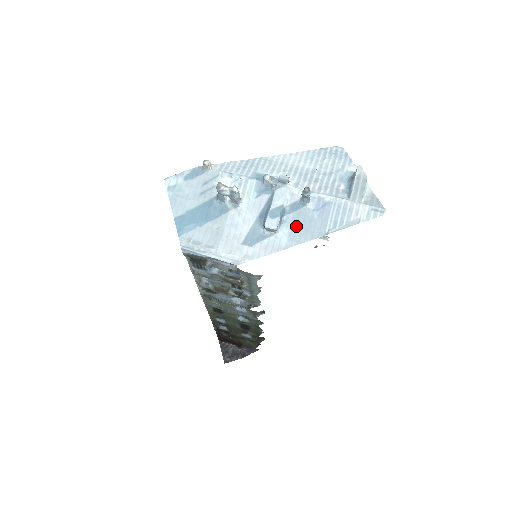
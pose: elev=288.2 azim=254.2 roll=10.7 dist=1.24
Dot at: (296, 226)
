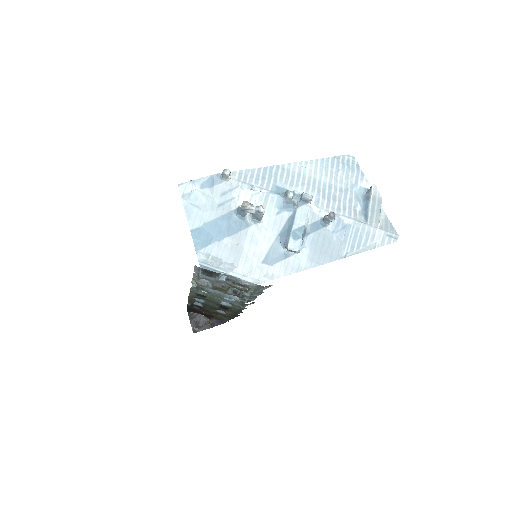
Dot at: (316, 247)
